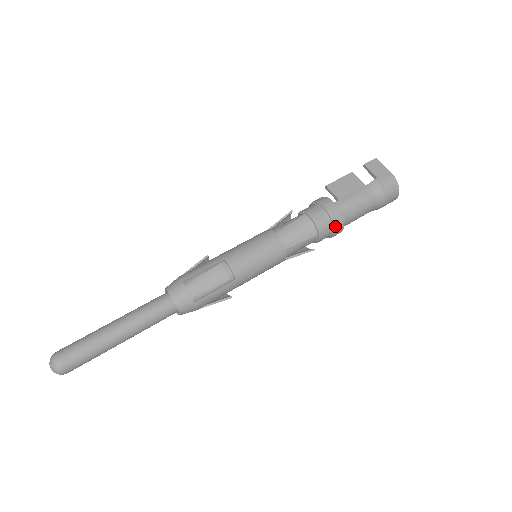
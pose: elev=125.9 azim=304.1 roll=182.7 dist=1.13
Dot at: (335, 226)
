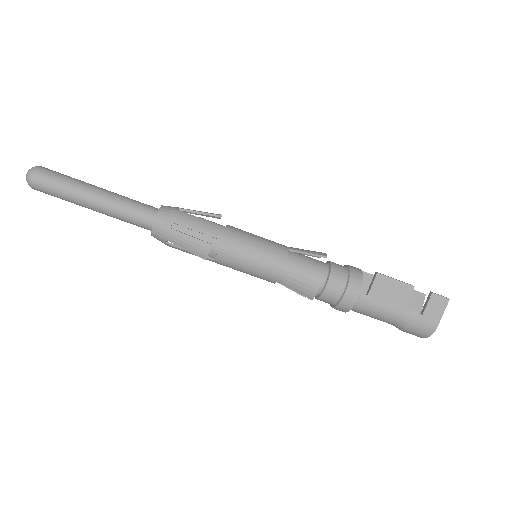
Dot at: (337, 307)
